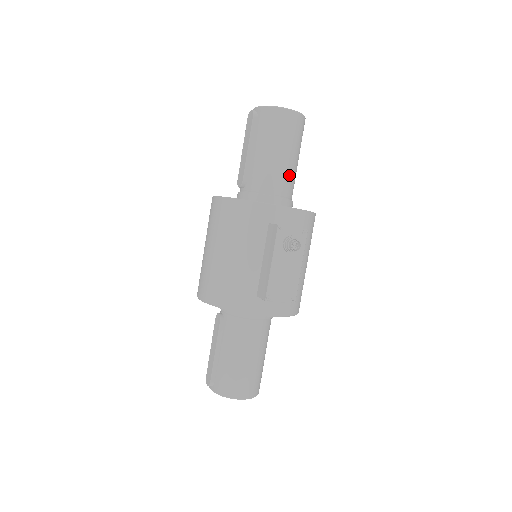
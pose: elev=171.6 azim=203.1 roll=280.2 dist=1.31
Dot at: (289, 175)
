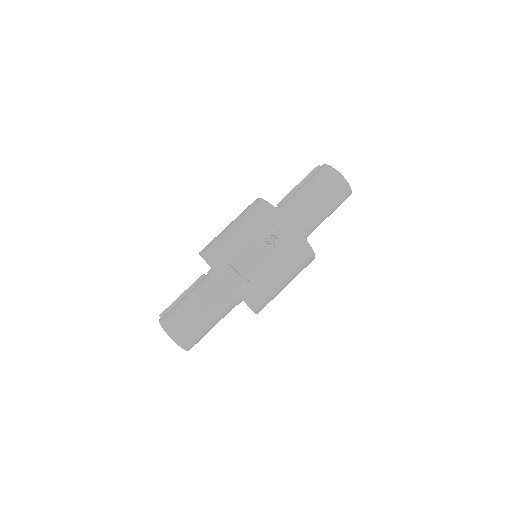
Dot at: (312, 214)
